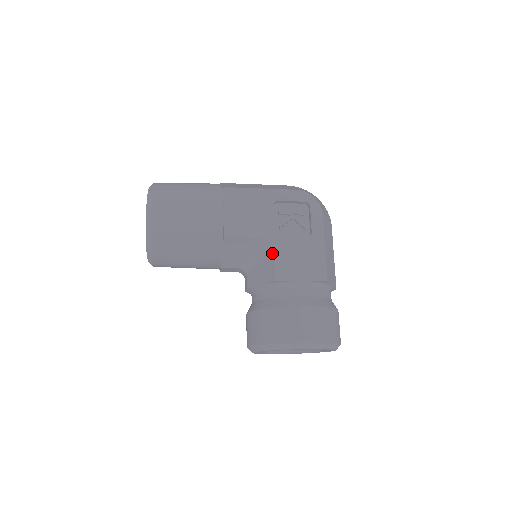
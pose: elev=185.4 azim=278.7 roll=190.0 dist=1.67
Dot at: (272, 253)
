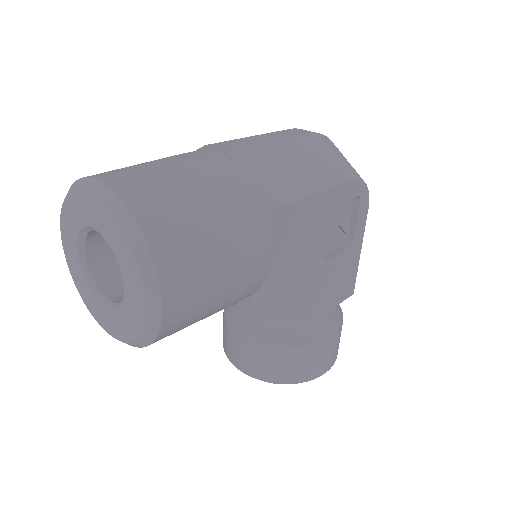
Dot at: (314, 287)
